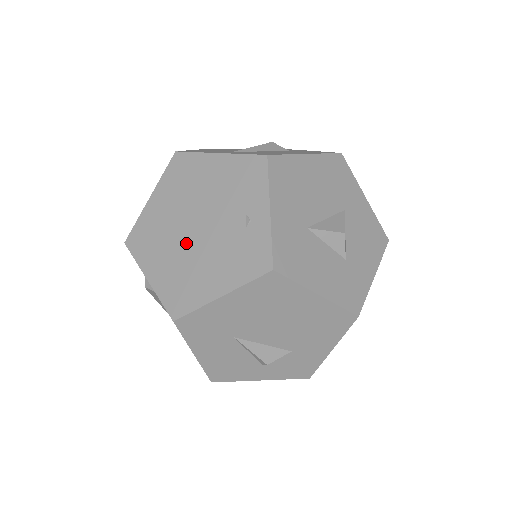
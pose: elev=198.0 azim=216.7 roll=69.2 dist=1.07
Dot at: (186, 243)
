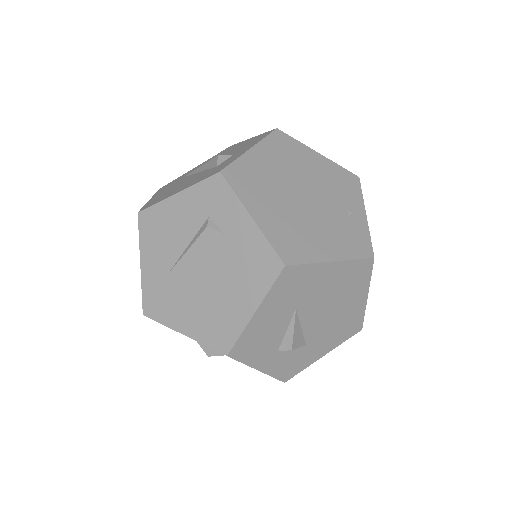
Dot at: (294, 204)
